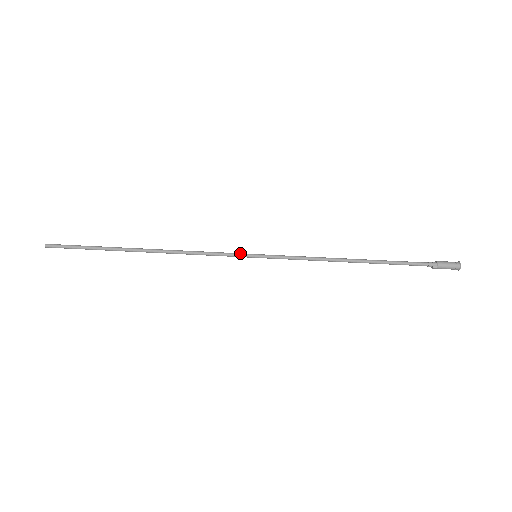
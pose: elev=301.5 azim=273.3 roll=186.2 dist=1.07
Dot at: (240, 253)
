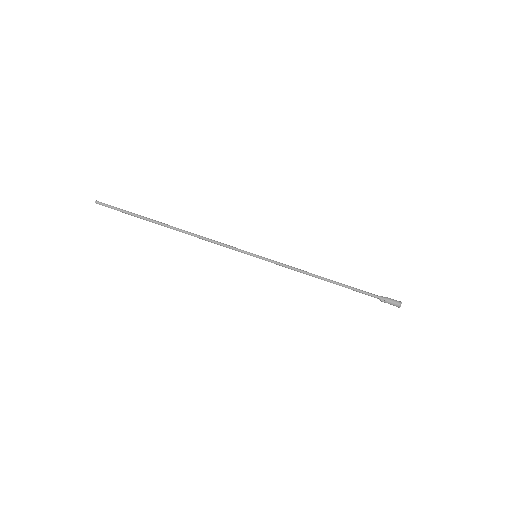
Dot at: occluded
